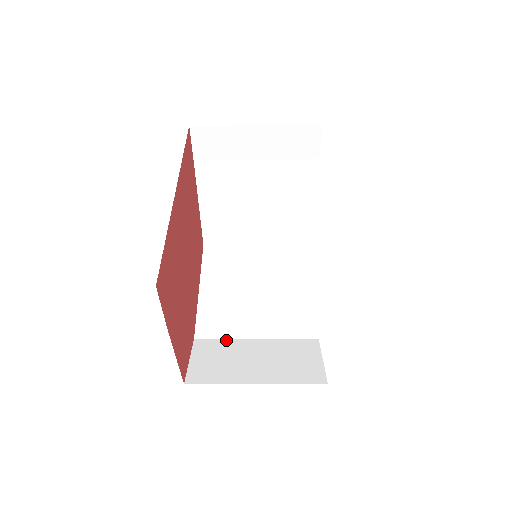
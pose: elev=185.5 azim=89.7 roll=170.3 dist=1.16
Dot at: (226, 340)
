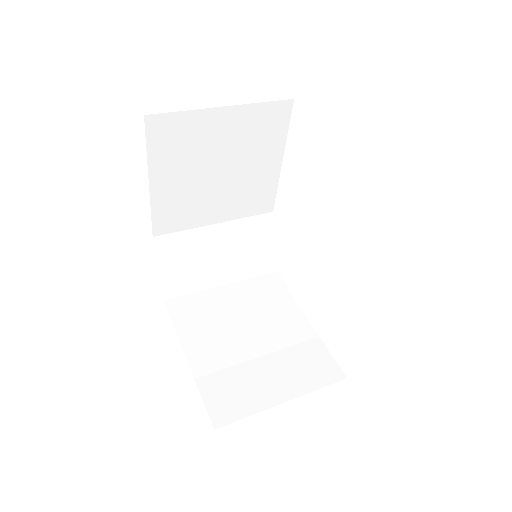
Dot at: (187, 233)
